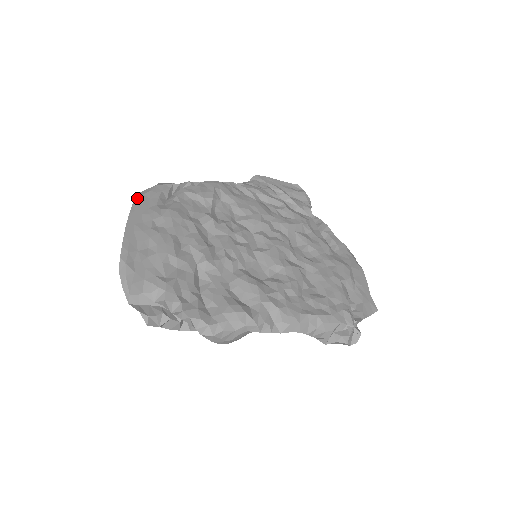
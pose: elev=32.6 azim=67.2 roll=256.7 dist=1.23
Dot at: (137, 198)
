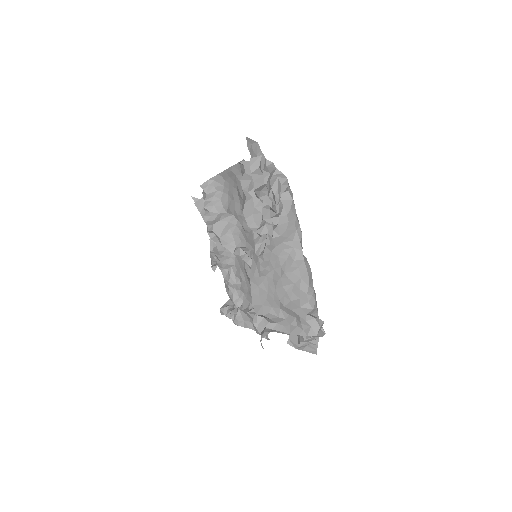
Dot at: occluded
